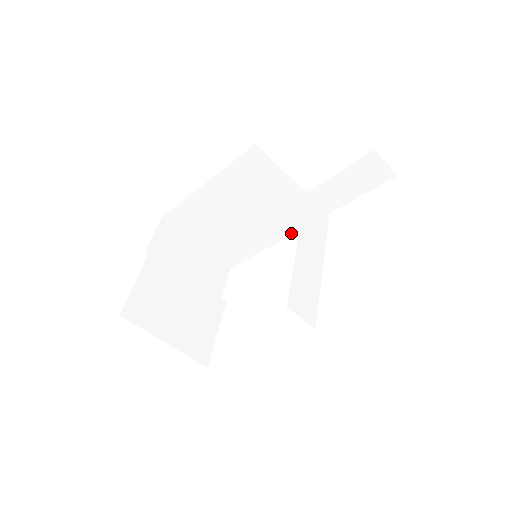
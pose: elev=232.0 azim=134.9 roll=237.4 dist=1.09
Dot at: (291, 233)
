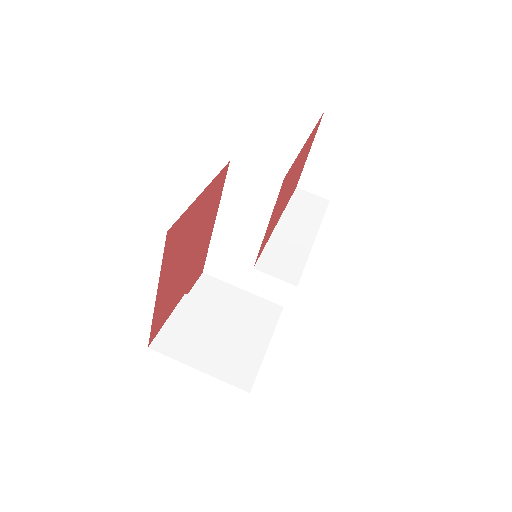
Dot at: occluded
